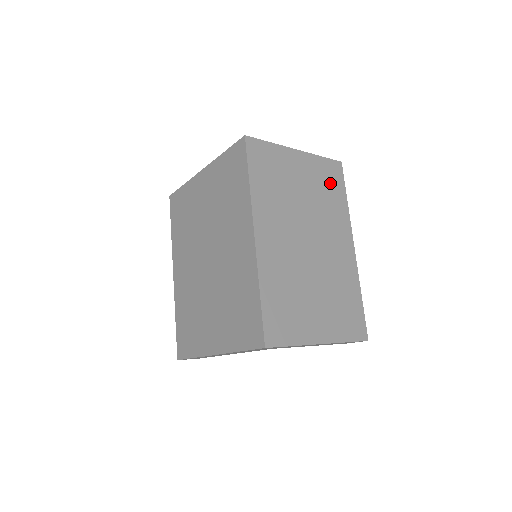
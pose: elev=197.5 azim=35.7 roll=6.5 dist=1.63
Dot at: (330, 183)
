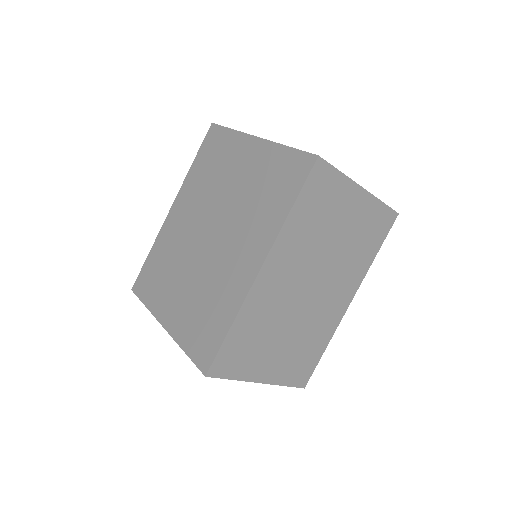
Dot at: (372, 233)
